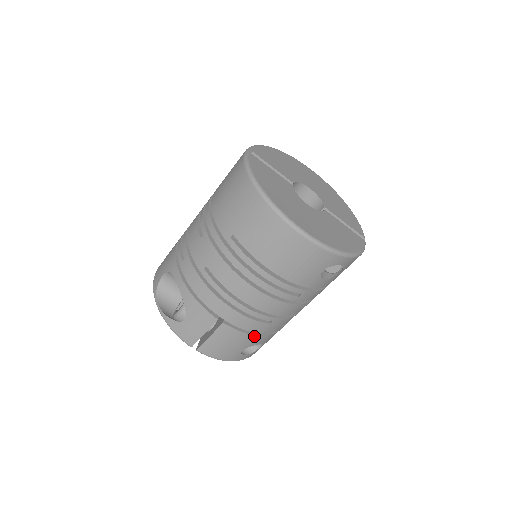
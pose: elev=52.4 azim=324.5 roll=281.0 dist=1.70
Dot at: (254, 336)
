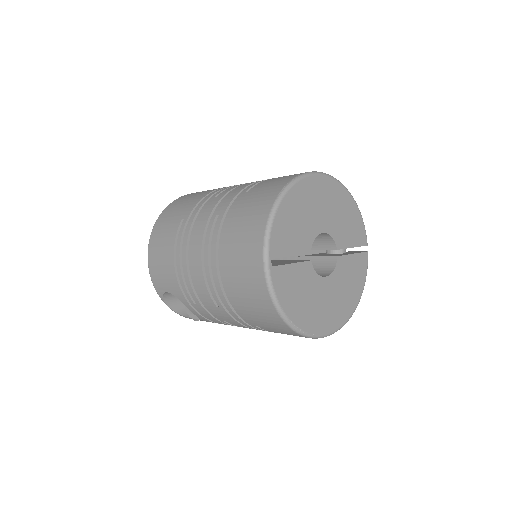
Dot at: occluded
